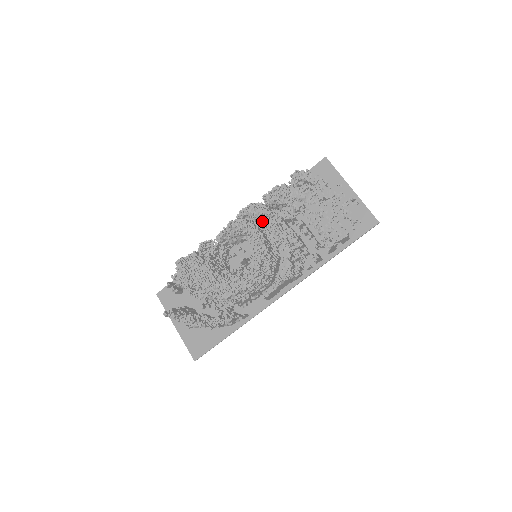
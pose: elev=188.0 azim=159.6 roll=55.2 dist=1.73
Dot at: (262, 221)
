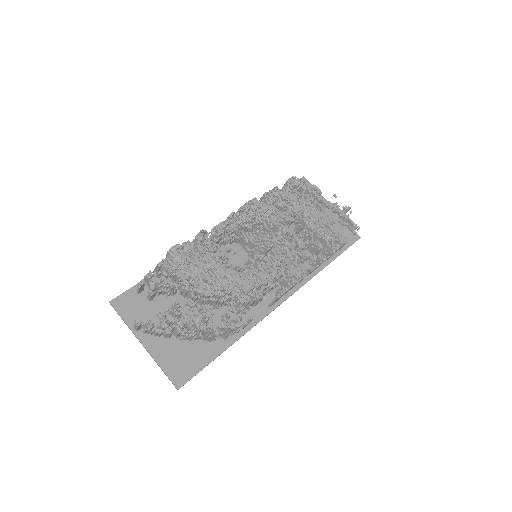
Dot at: occluded
